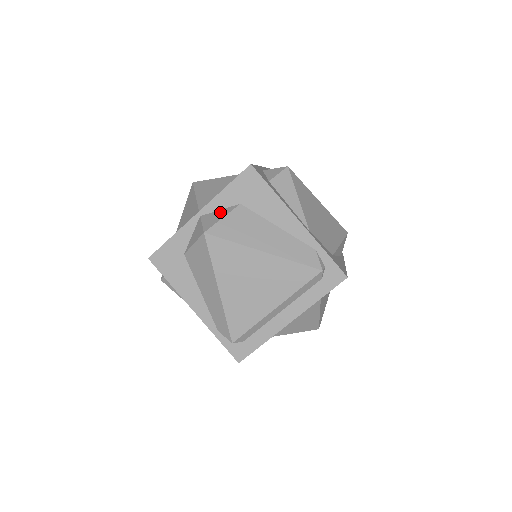
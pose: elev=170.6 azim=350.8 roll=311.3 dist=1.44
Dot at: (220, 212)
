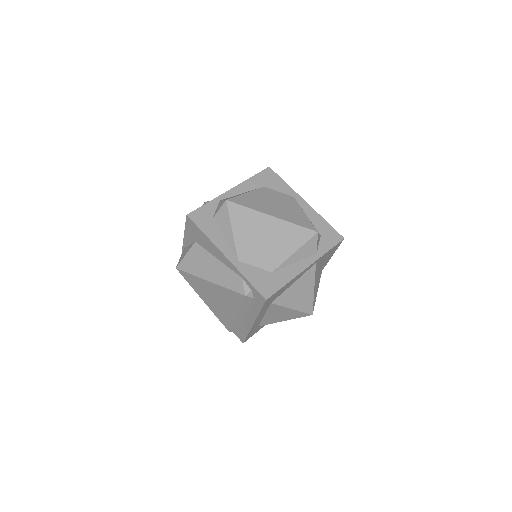
Dot at: (188, 248)
